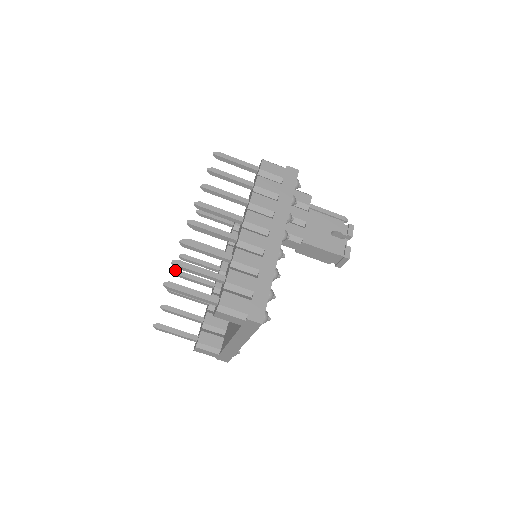
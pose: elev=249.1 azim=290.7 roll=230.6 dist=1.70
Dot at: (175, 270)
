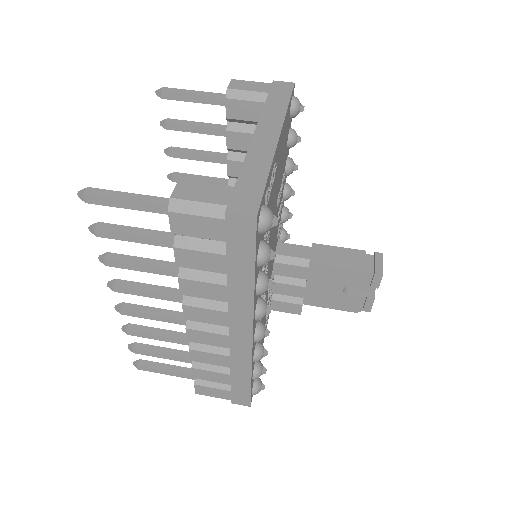
Dot at: occluded
